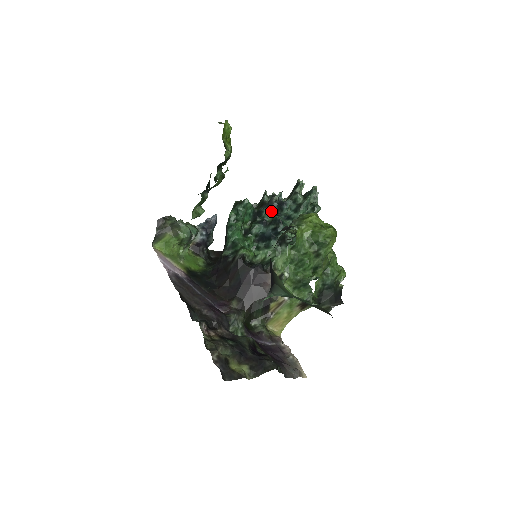
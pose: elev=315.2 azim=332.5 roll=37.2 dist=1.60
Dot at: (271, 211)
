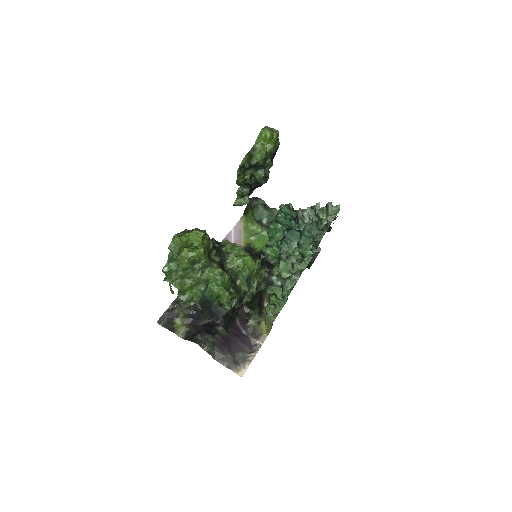
Dot at: occluded
